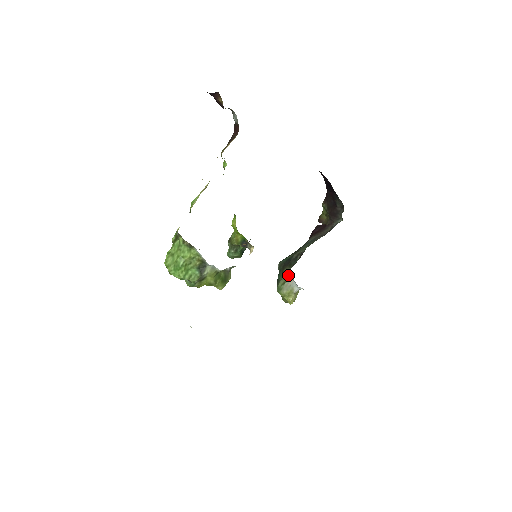
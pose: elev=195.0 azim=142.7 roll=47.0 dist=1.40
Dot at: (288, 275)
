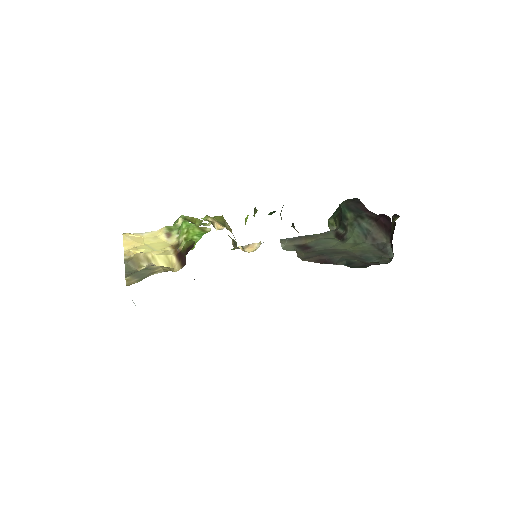
Dot at: (336, 226)
